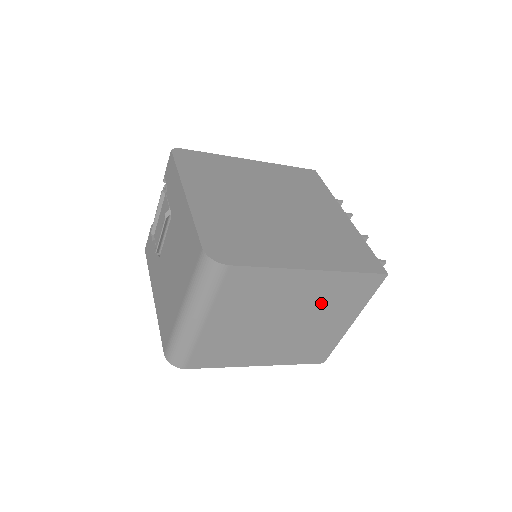
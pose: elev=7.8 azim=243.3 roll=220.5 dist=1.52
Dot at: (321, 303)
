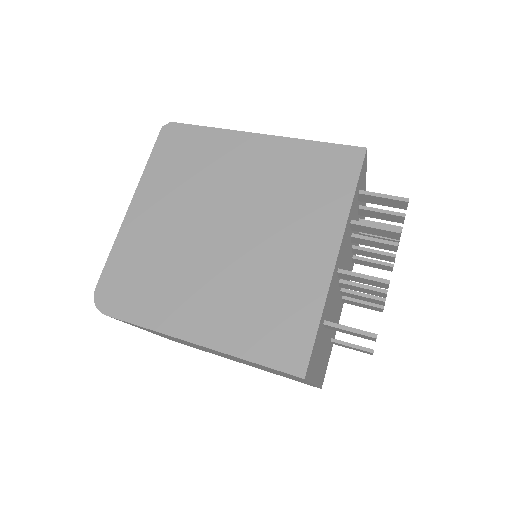
Dot at: occluded
